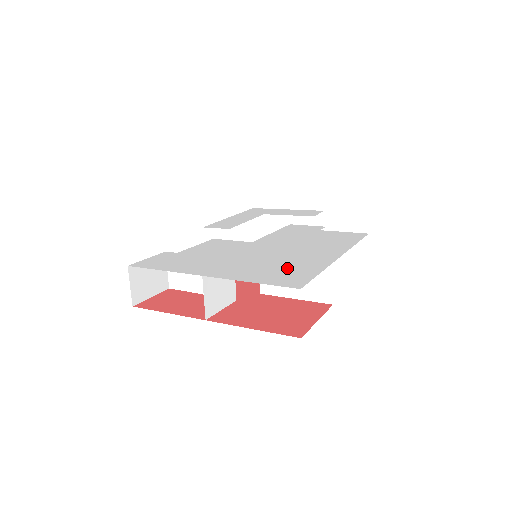
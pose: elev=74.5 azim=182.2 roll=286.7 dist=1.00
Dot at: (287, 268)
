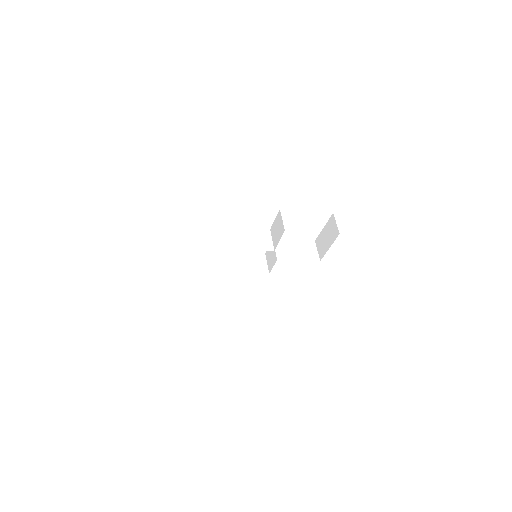
Dot at: occluded
